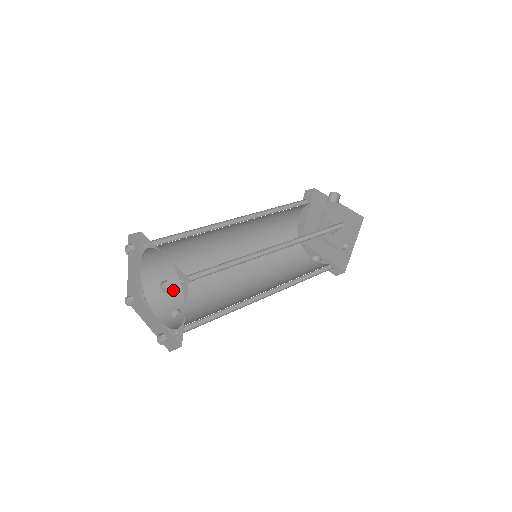
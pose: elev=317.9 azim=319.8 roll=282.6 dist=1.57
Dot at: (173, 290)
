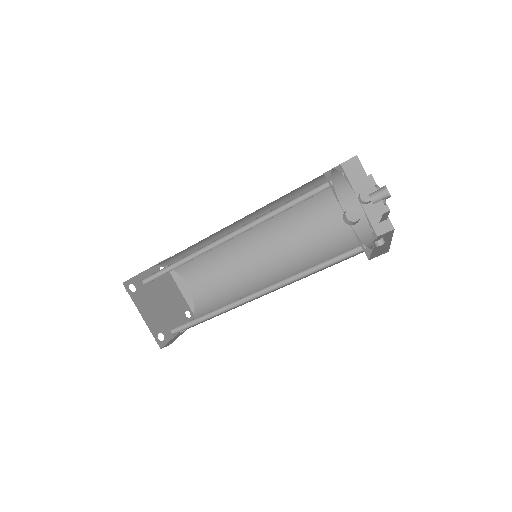
Dot at: (193, 260)
